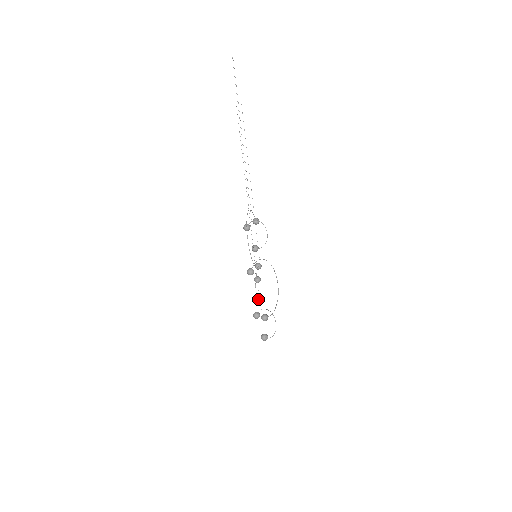
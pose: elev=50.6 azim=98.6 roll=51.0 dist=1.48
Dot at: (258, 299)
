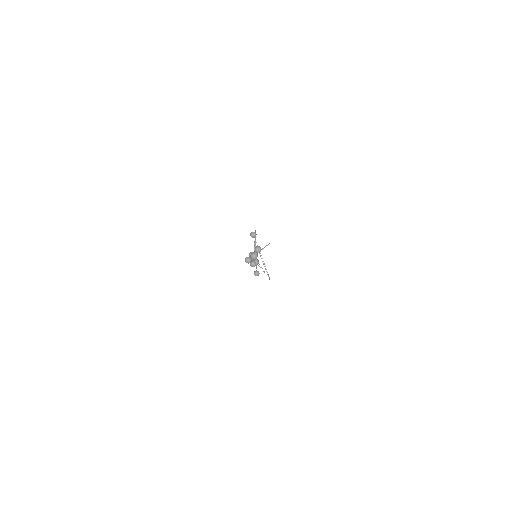
Dot at: occluded
